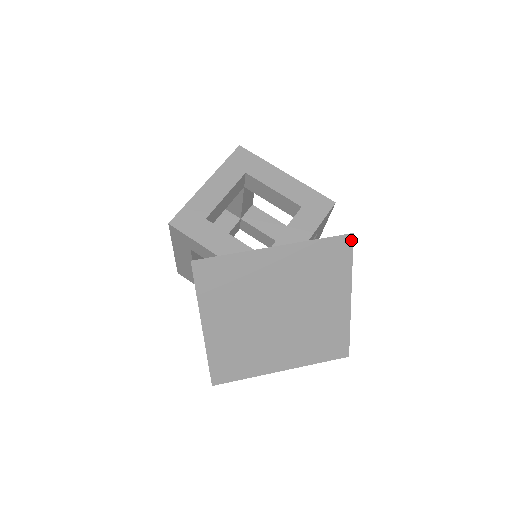
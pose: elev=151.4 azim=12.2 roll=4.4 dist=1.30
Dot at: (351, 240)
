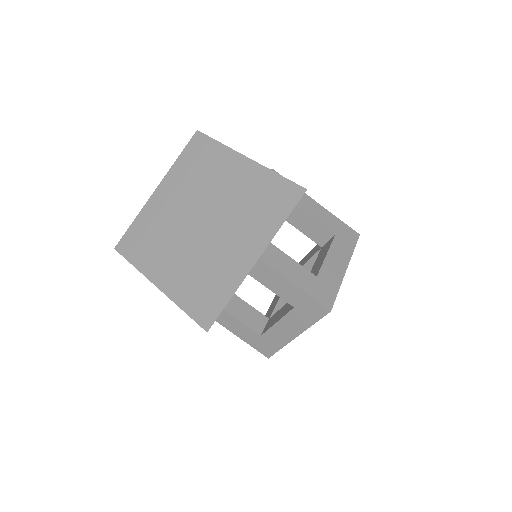
Dot at: (200, 134)
